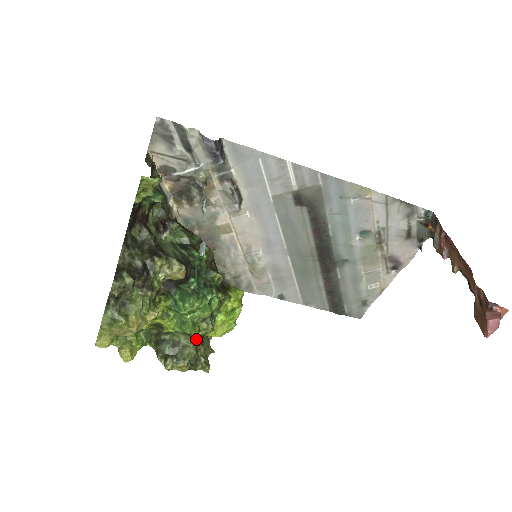
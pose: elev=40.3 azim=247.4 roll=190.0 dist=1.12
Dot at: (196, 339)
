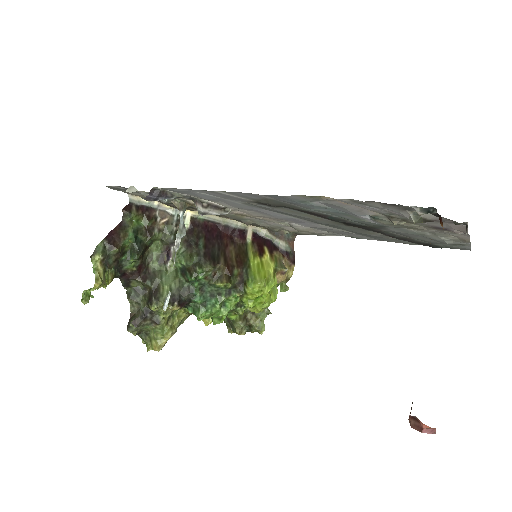
Dot at: (243, 314)
